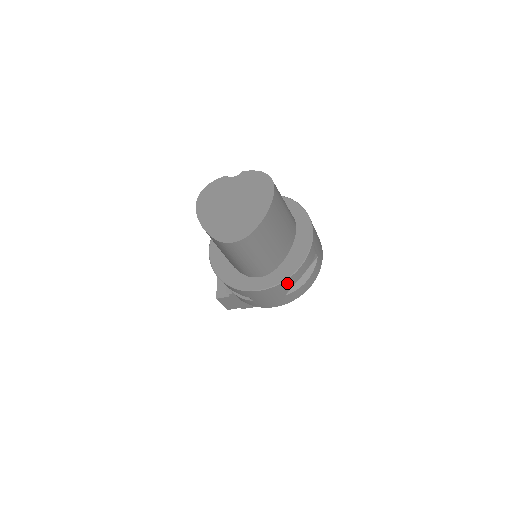
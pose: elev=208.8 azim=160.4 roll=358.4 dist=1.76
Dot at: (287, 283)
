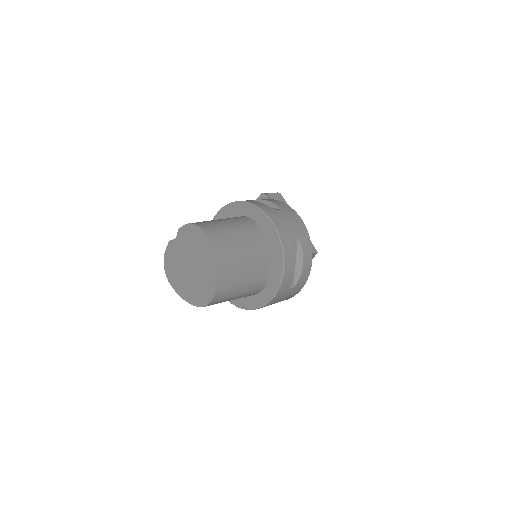
Dot at: (284, 284)
